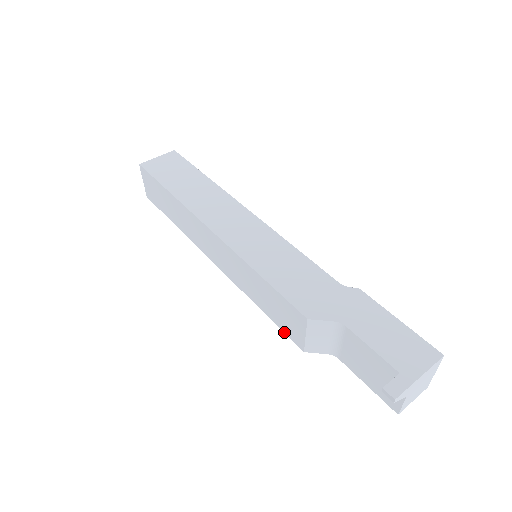
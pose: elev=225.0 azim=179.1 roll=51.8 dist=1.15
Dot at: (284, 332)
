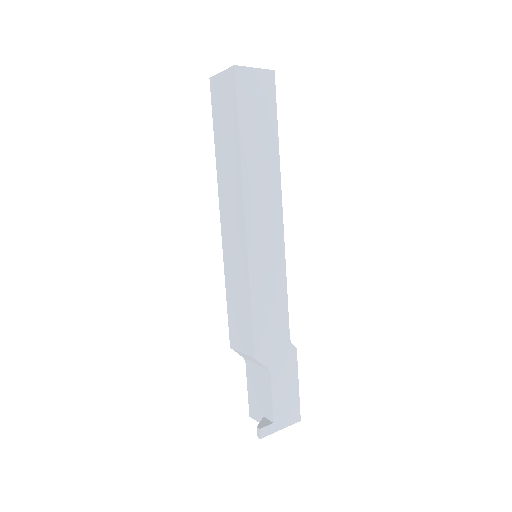
Dot at: (229, 325)
